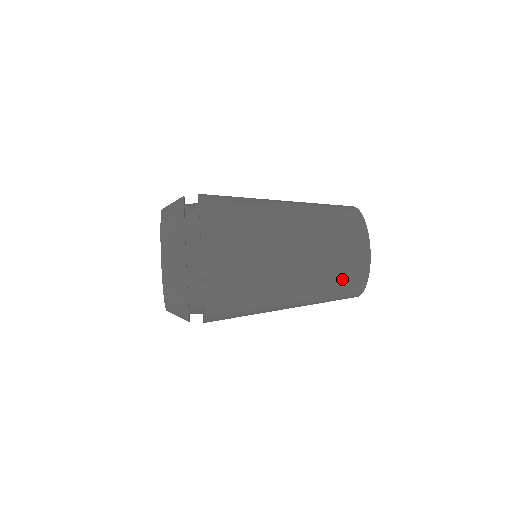
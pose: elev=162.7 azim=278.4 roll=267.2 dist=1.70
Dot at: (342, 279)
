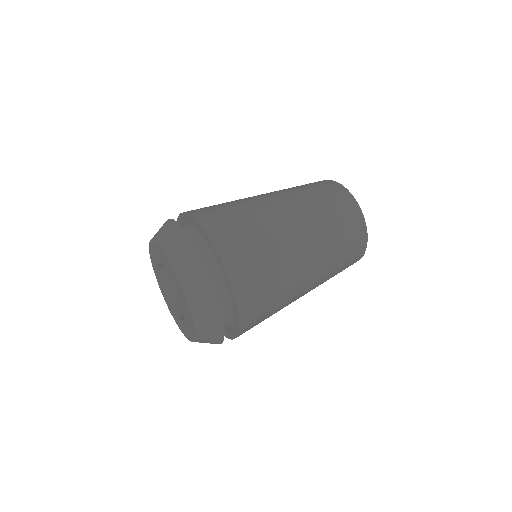
Dot at: (346, 234)
